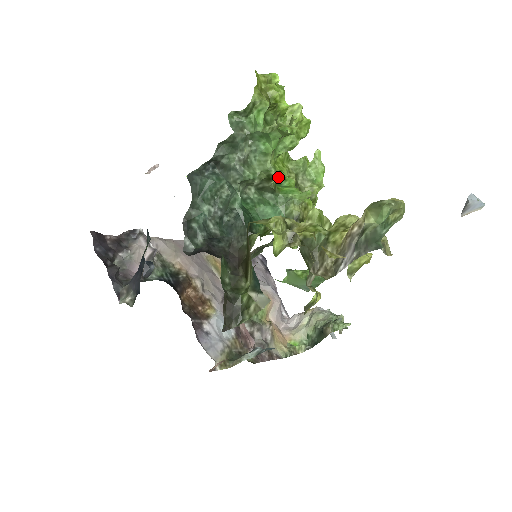
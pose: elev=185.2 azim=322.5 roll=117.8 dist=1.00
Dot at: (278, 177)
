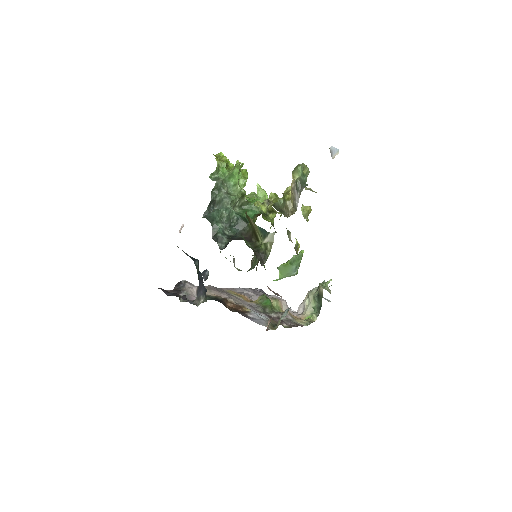
Dot at: occluded
